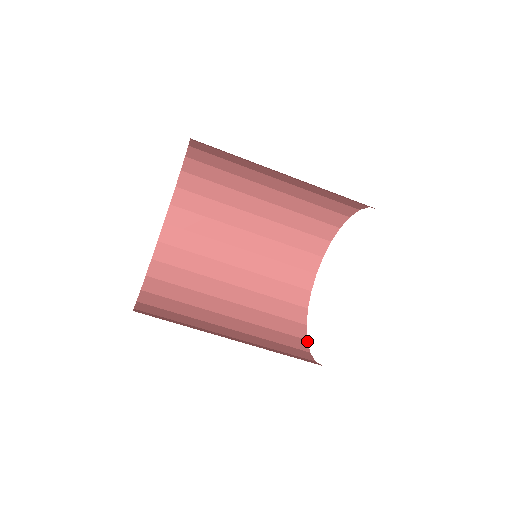
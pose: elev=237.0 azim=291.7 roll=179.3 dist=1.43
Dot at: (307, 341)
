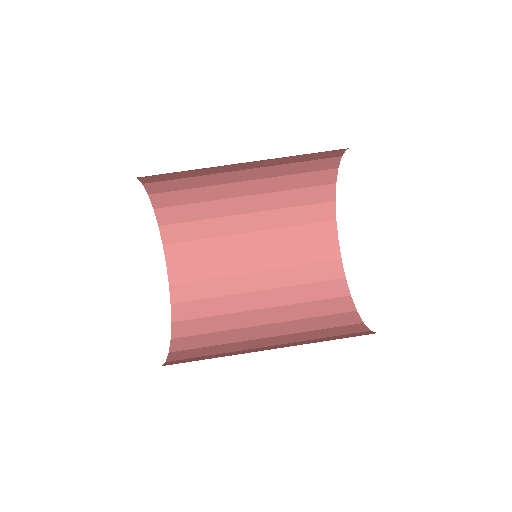
Dot at: (364, 324)
